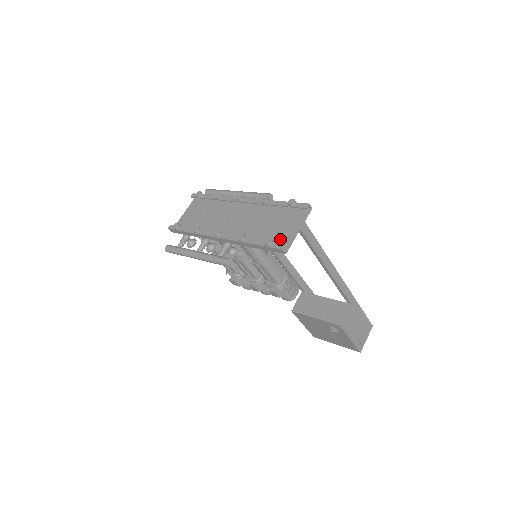
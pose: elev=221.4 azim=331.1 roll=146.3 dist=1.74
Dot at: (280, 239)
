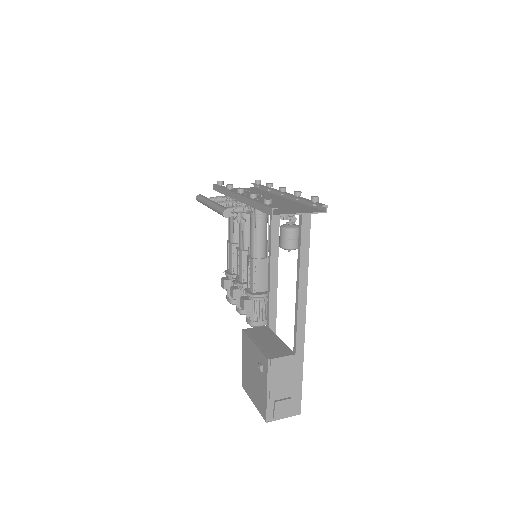
Dot at: (279, 211)
